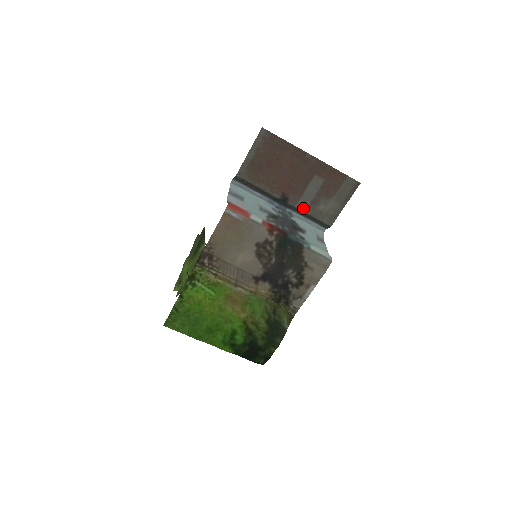
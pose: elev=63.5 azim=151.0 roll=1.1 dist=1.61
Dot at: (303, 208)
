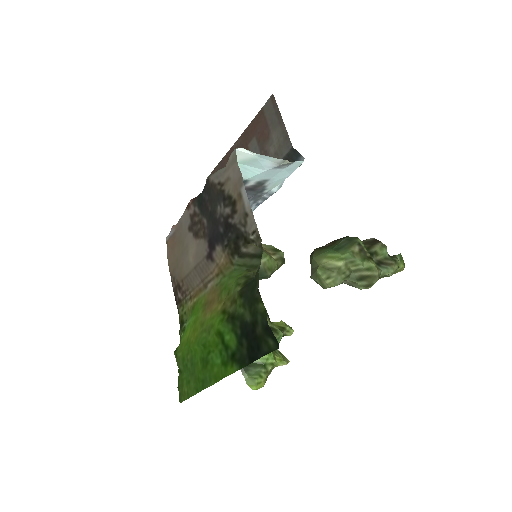
Dot at: occluded
